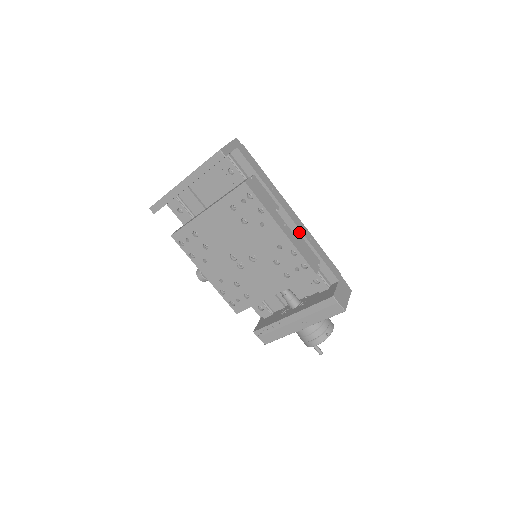
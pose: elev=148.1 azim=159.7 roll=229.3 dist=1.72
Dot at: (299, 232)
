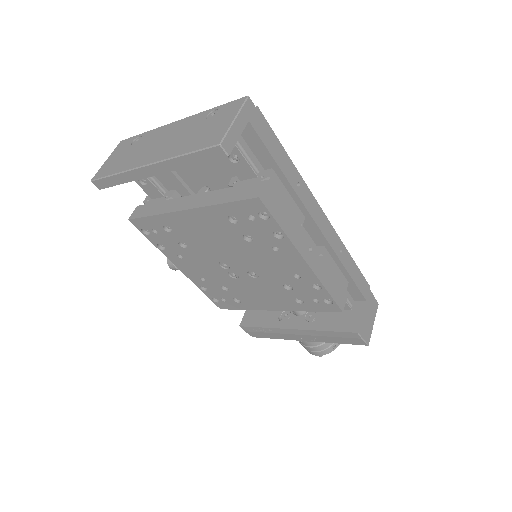
Dot at: (327, 246)
